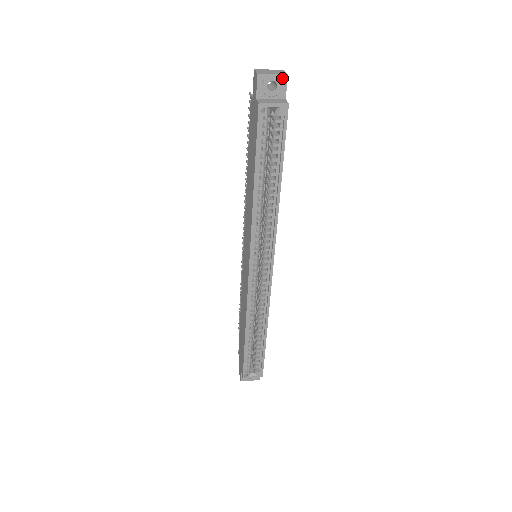
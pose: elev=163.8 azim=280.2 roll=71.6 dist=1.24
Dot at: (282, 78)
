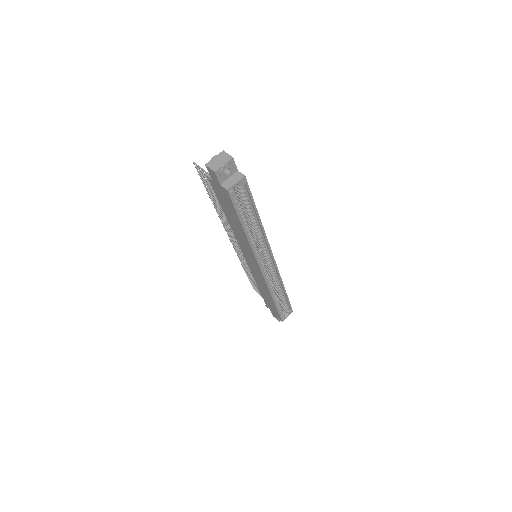
Dot at: (230, 162)
